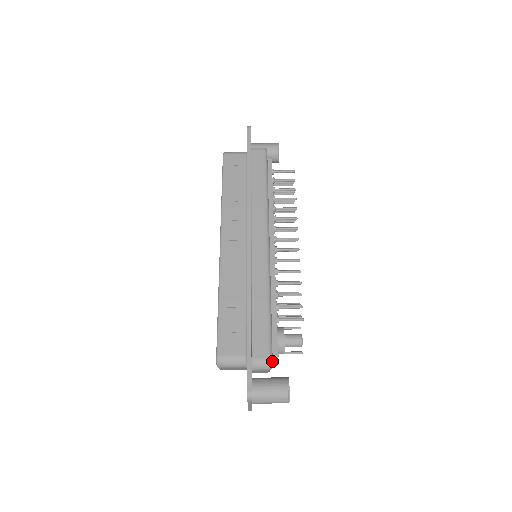
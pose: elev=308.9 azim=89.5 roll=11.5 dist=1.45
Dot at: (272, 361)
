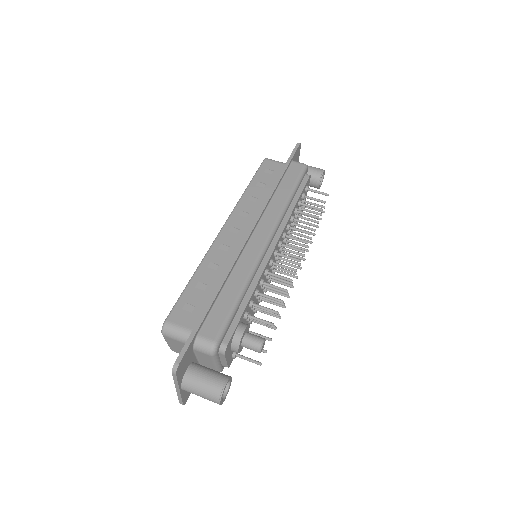
Dot at: (218, 346)
